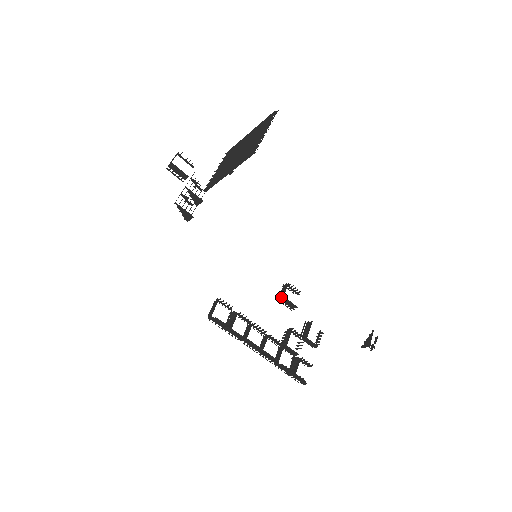
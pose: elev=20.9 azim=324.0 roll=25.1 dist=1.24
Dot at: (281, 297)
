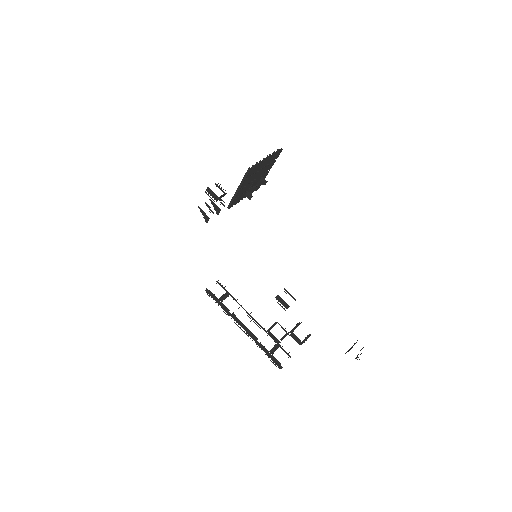
Dot at: (276, 296)
